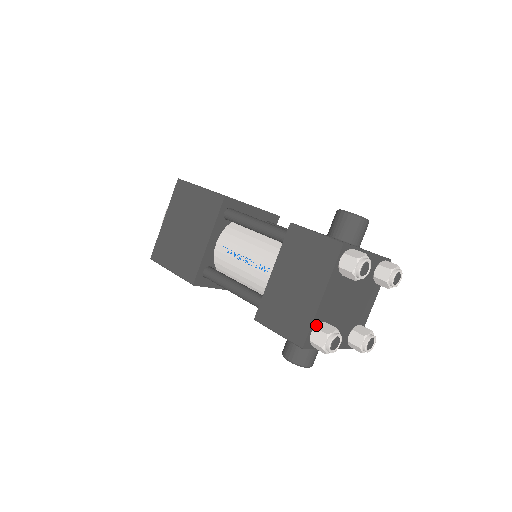
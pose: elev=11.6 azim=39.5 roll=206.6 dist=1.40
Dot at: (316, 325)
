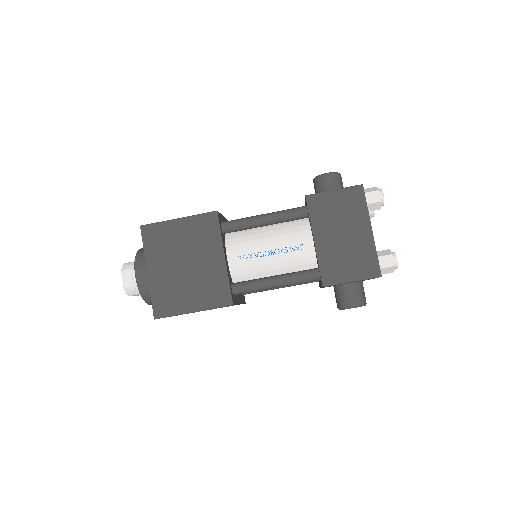
Dot at: (376, 255)
